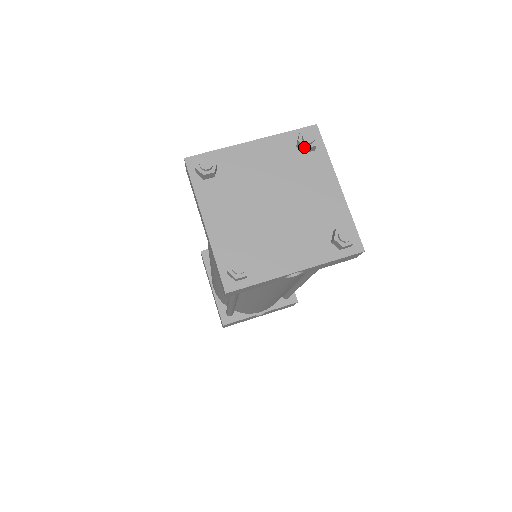
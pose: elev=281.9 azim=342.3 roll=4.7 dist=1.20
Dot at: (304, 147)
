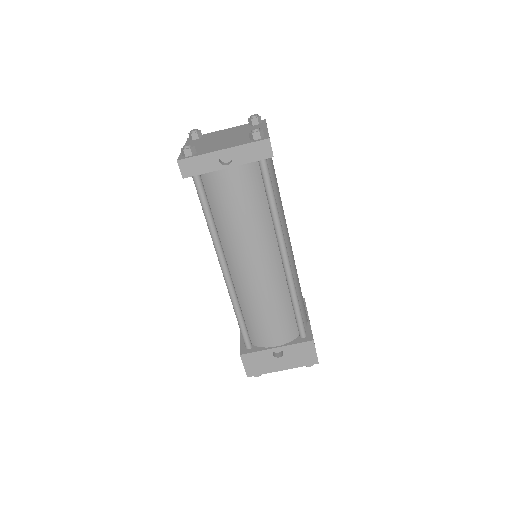
Dot at: (250, 120)
